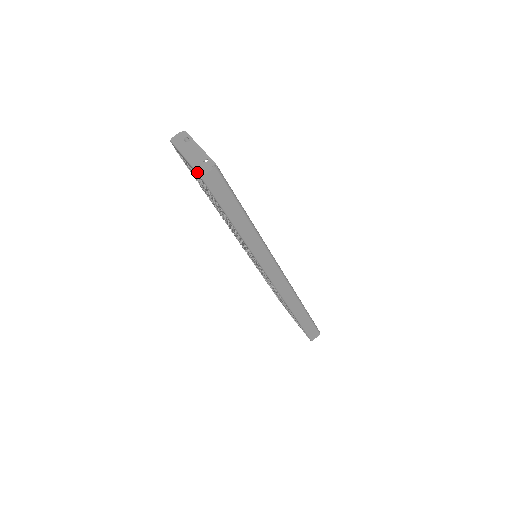
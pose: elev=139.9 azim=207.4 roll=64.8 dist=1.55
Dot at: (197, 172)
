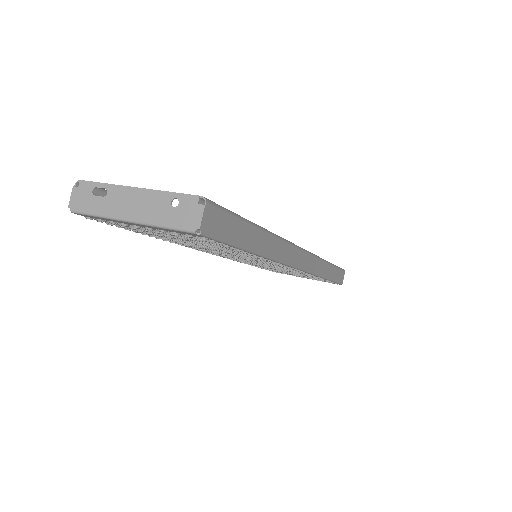
Dot at: (181, 230)
